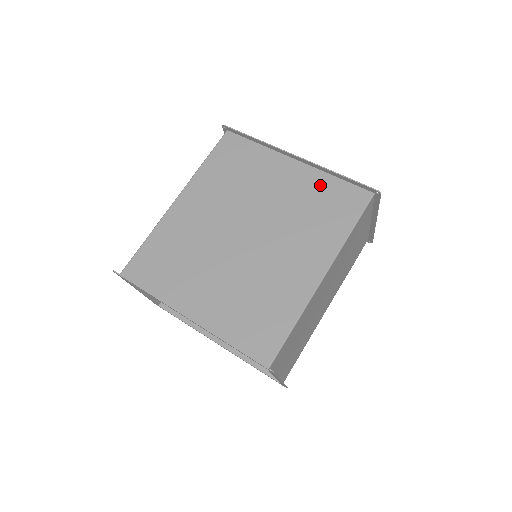
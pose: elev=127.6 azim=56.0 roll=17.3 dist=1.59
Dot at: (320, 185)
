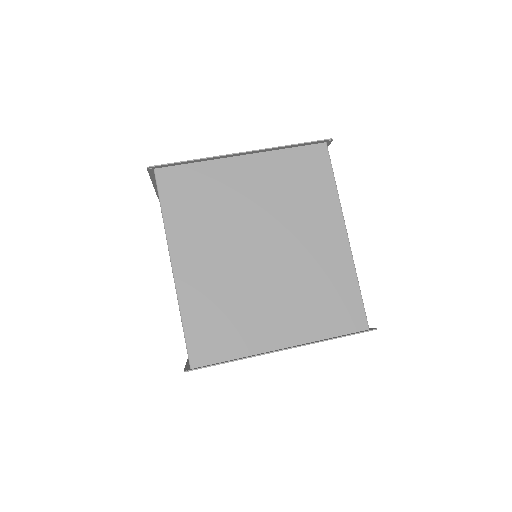
Dot at: (282, 164)
